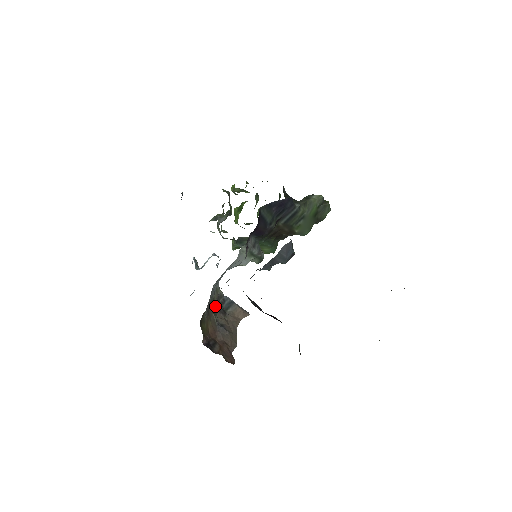
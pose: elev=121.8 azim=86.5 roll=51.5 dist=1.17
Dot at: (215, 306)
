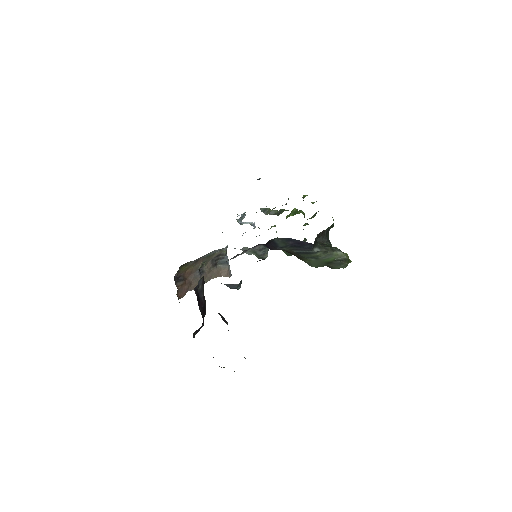
Dot at: (212, 258)
